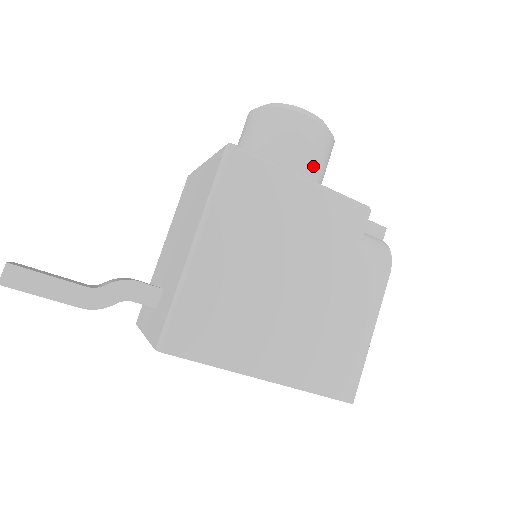
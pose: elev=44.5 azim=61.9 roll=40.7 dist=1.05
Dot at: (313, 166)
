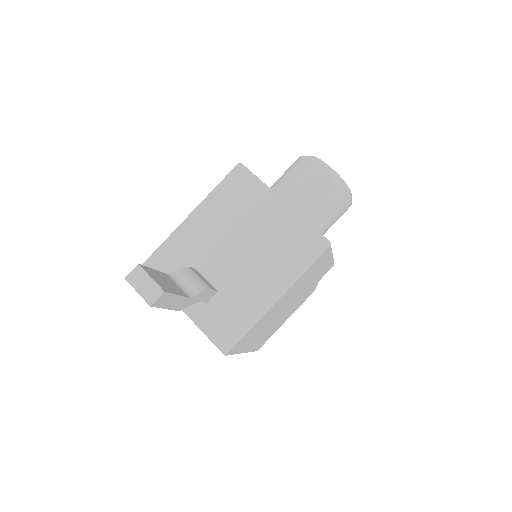
Dot at: occluded
